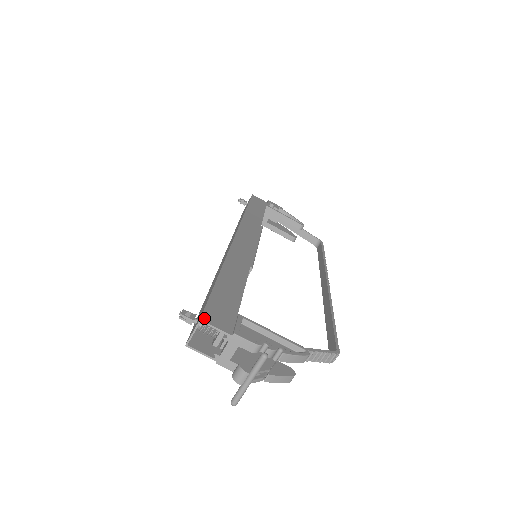
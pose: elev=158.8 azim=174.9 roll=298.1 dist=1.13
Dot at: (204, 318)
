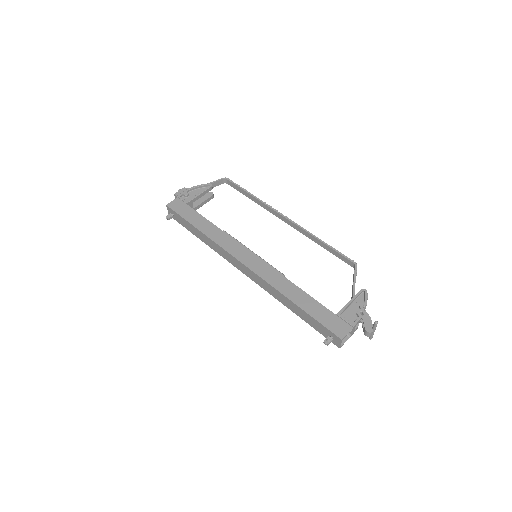
Dot at: (341, 337)
